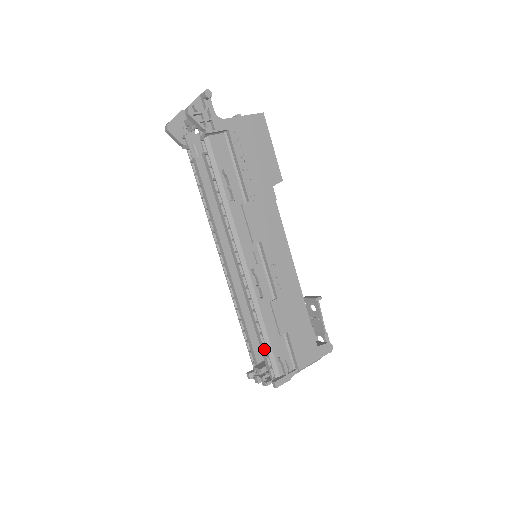
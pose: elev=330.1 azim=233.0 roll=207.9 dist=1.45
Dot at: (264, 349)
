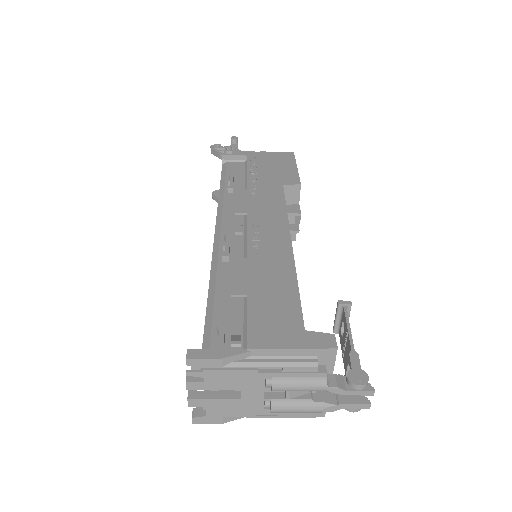
Dot at: occluded
